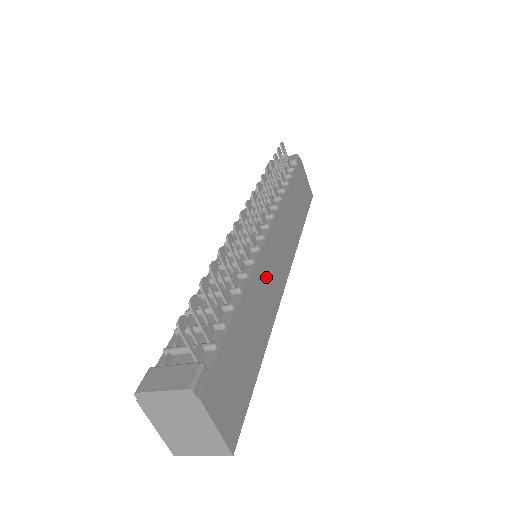
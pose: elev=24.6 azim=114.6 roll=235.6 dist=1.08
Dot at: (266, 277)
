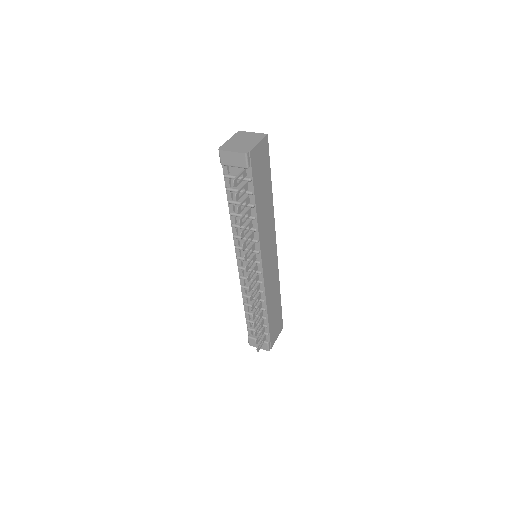
Dot at: (270, 280)
